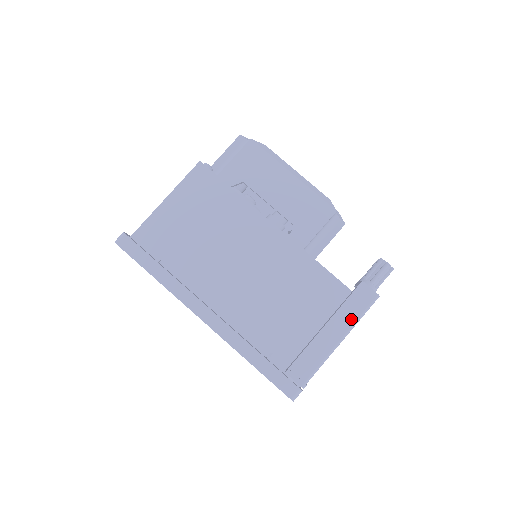
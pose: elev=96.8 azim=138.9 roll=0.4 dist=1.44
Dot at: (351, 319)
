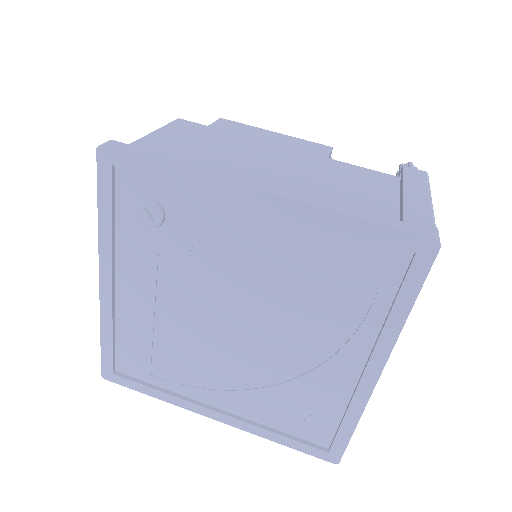
Dot at: (422, 185)
